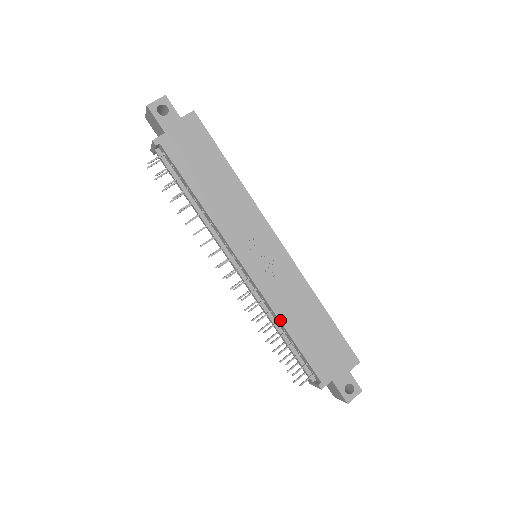
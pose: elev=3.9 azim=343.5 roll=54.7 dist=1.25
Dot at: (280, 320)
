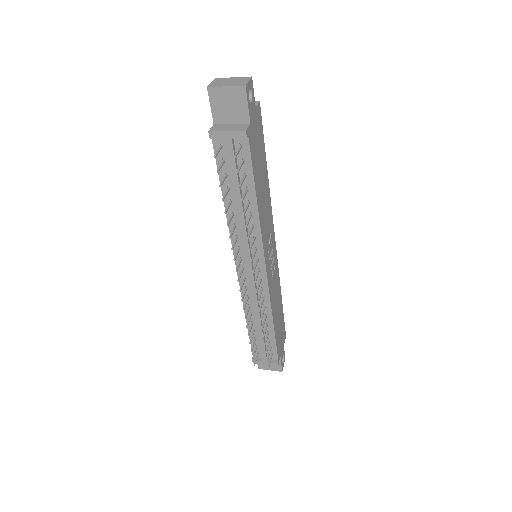
Dot at: (272, 315)
